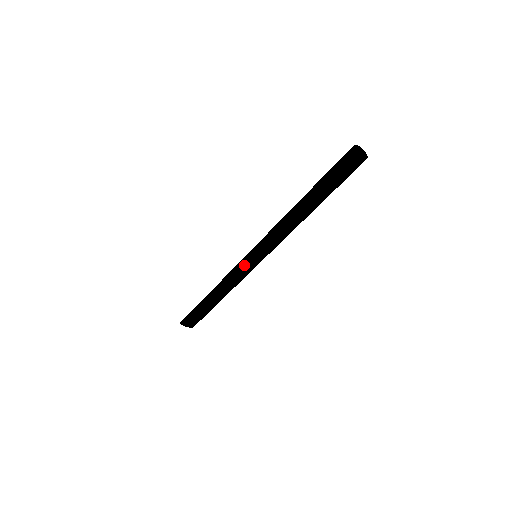
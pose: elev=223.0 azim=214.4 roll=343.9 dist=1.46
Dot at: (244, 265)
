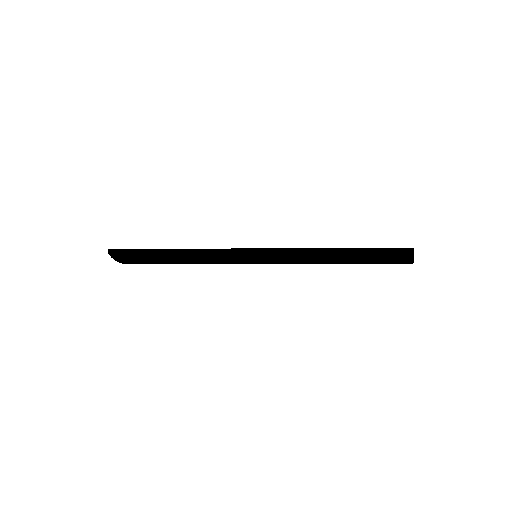
Dot at: (242, 262)
